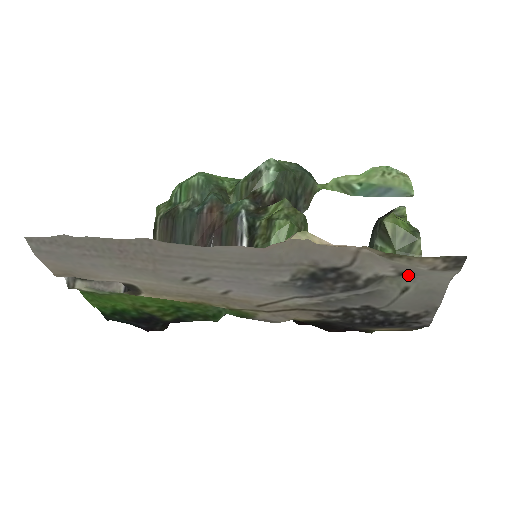
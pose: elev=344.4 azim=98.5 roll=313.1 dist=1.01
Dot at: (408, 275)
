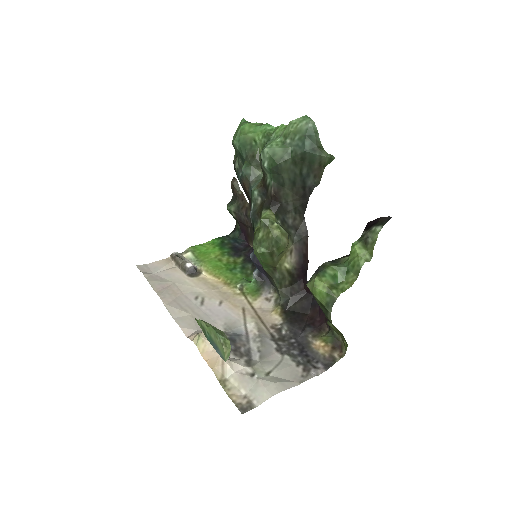
Dot at: (256, 377)
